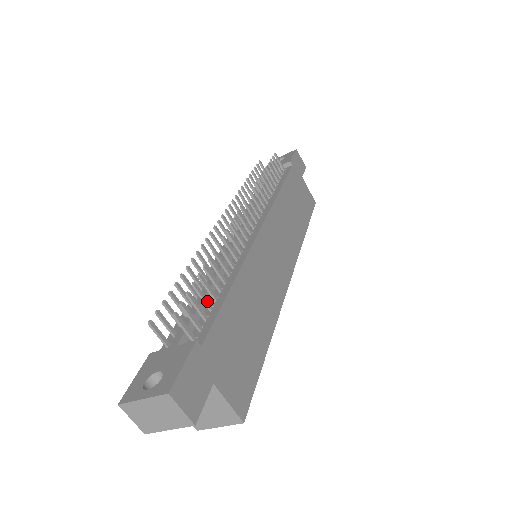
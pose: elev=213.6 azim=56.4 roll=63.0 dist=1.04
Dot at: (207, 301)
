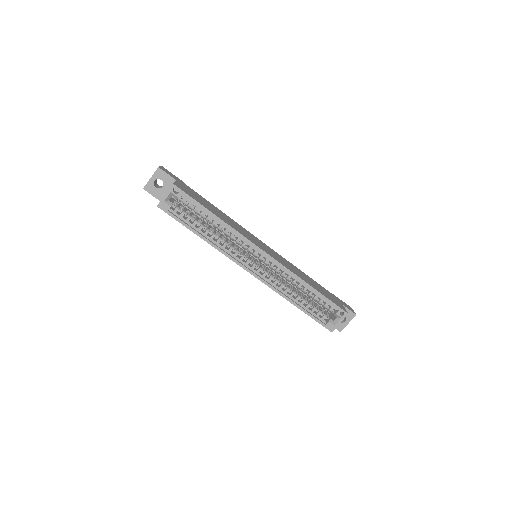
Dot at: occluded
